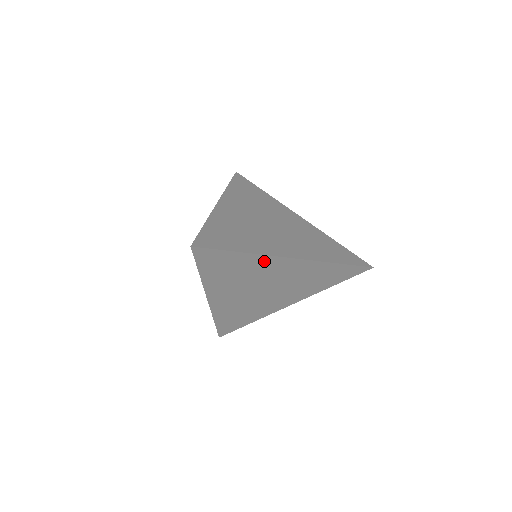
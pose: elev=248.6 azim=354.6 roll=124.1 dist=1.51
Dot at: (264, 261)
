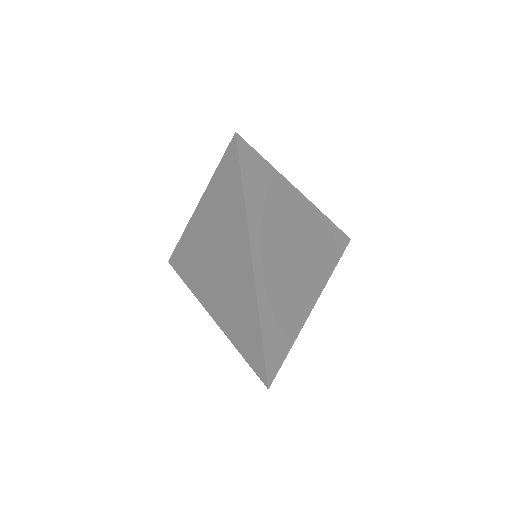
Dot at: (286, 191)
